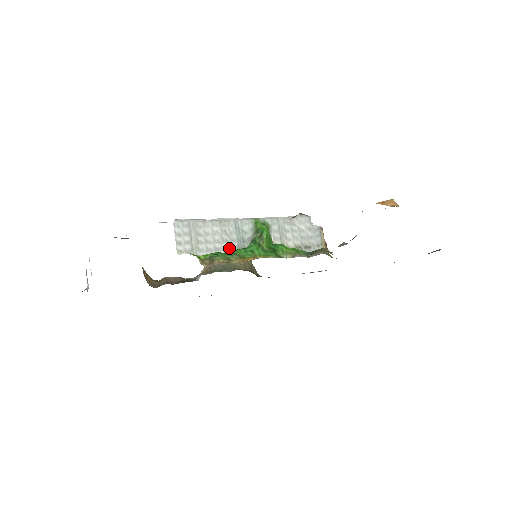
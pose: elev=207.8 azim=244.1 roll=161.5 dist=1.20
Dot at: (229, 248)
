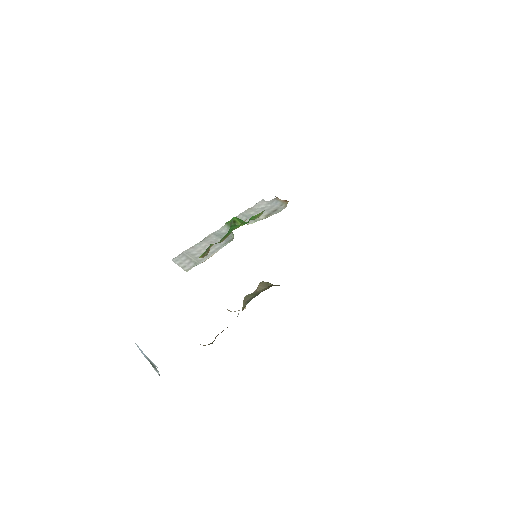
Dot at: (221, 246)
